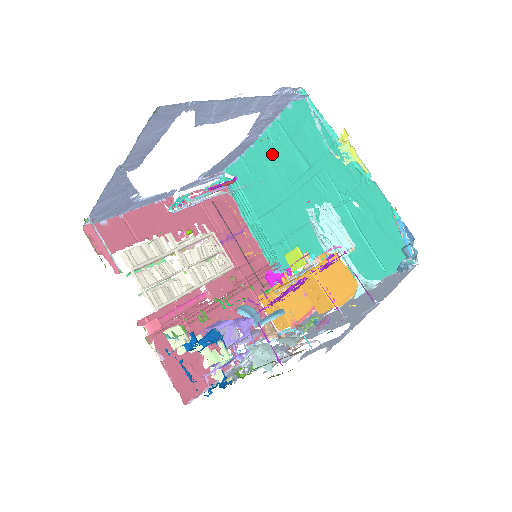
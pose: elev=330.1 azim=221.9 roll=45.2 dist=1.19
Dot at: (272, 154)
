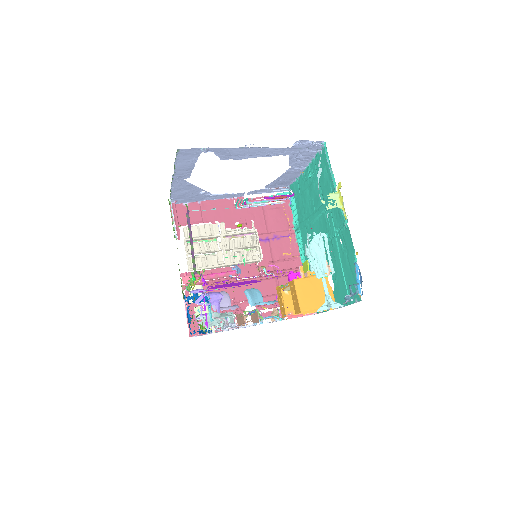
Dot at: (310, 184)
